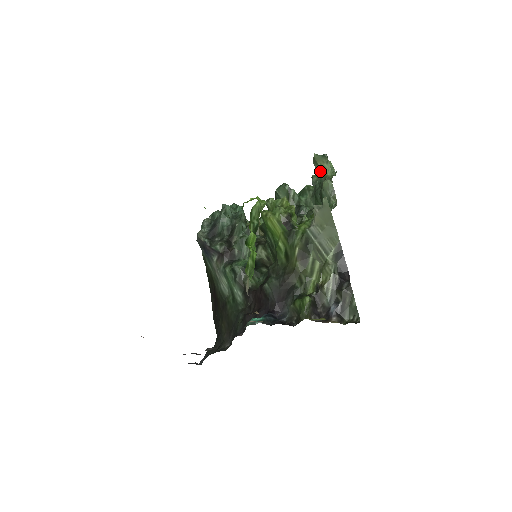
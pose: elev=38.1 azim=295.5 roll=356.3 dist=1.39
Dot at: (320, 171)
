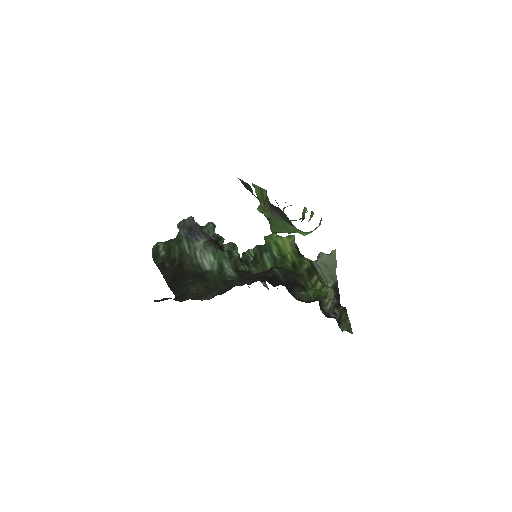
Dot at: occluded
